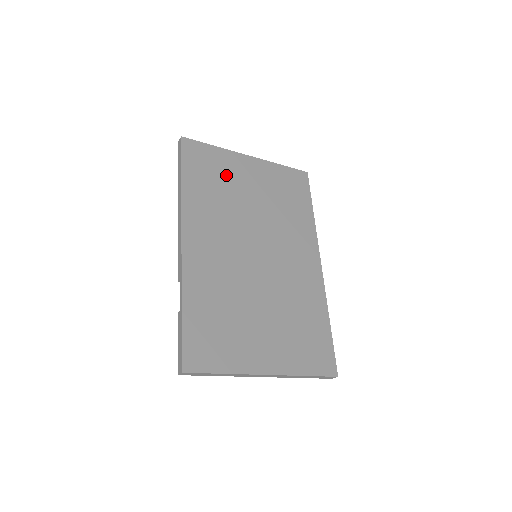
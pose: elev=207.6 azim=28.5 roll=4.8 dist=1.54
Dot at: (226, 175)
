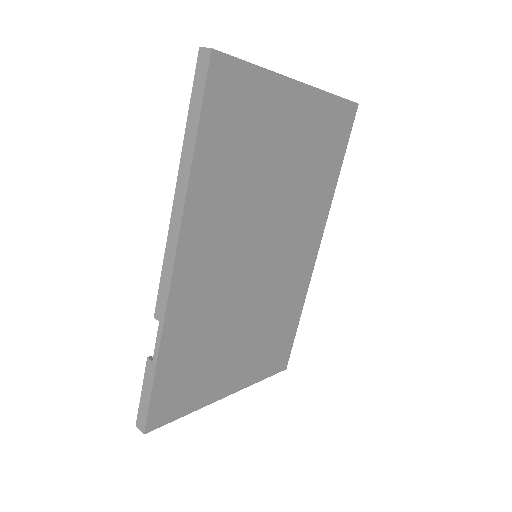
Dot at: (259, 130)
